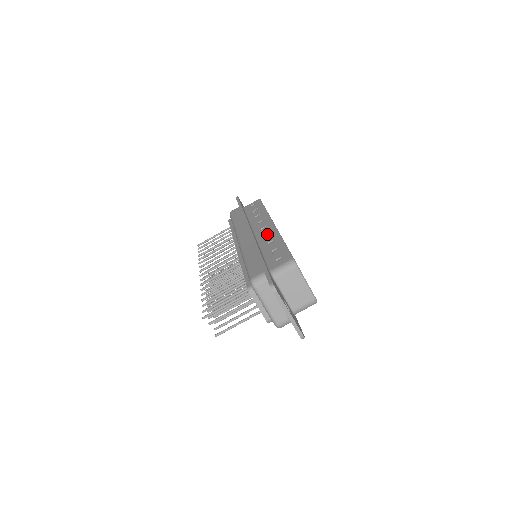
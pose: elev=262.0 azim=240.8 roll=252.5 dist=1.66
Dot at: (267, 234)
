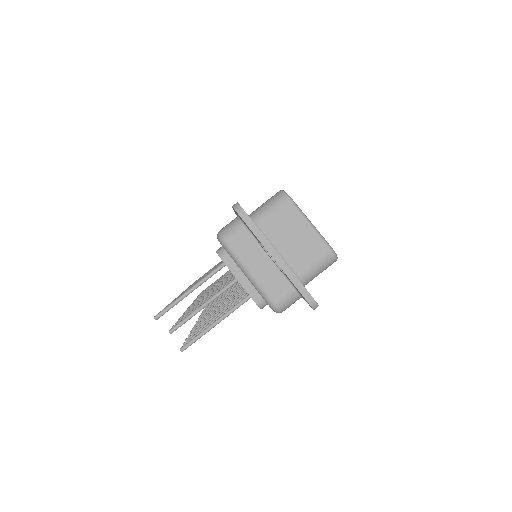
Dot at: occluded
